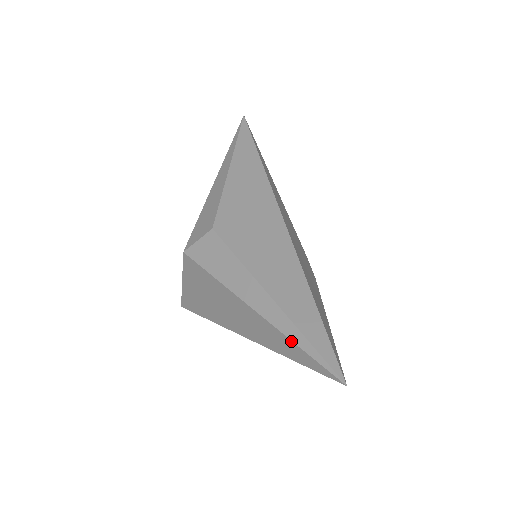
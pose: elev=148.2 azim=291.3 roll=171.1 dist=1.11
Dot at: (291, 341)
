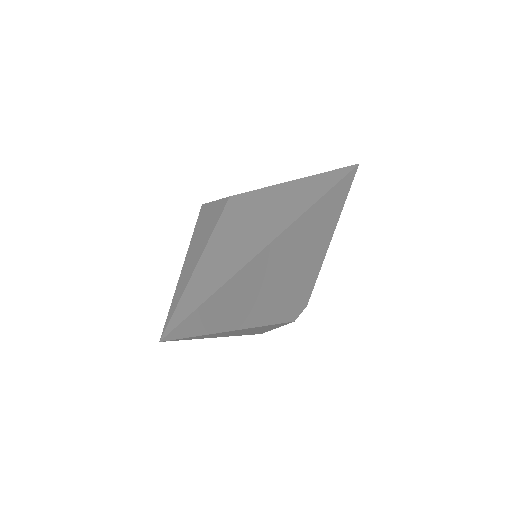
Dot at: (175, 290)
